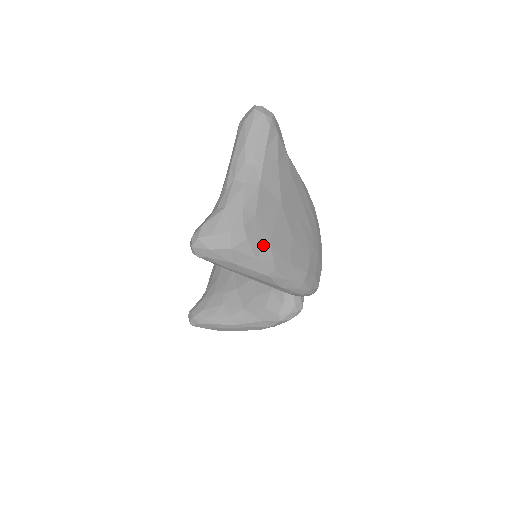
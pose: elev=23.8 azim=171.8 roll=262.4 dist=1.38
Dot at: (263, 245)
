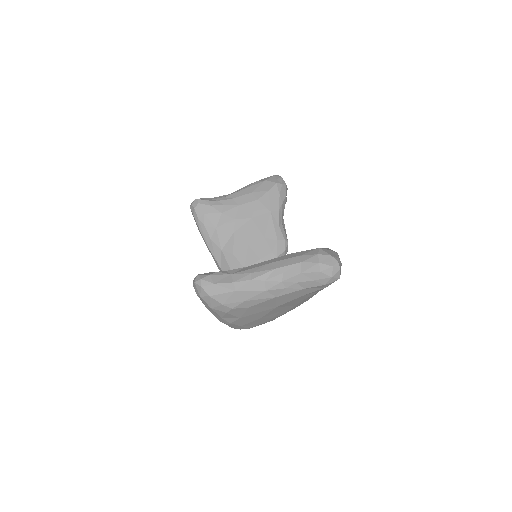
Dot at: (234, 317)
